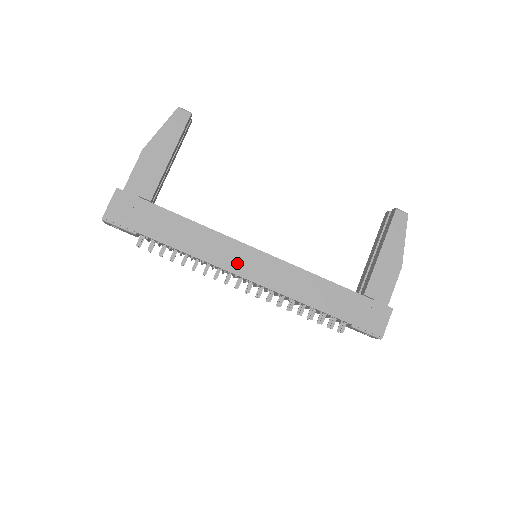
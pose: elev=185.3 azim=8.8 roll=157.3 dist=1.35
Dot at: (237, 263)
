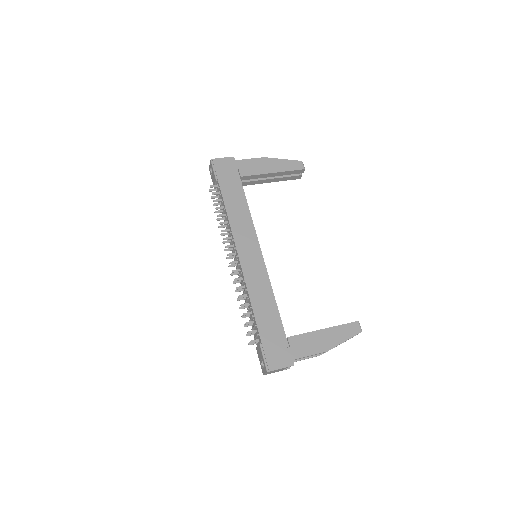
Dot at: (243, 243)
